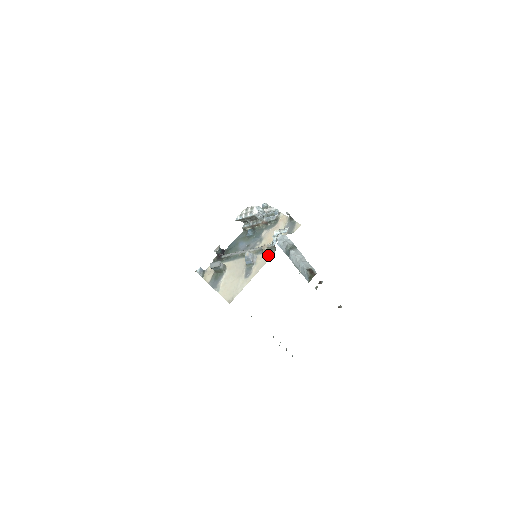
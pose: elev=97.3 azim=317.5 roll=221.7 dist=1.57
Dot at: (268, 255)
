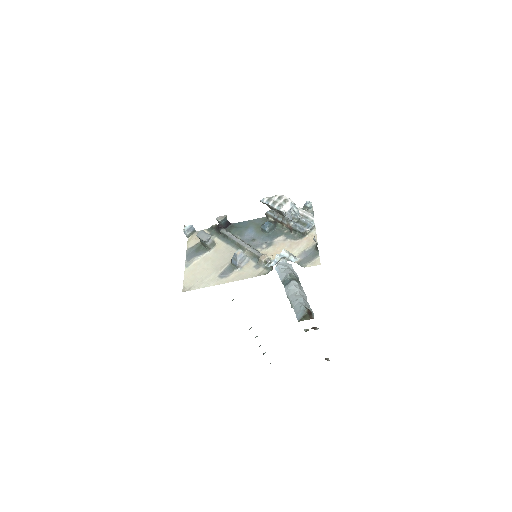
Dot at: (259, 270)
